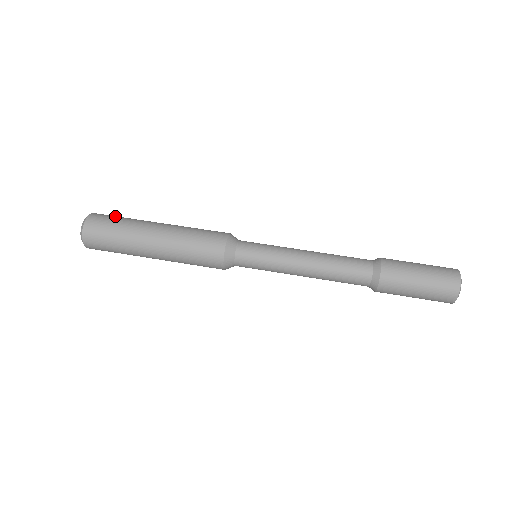
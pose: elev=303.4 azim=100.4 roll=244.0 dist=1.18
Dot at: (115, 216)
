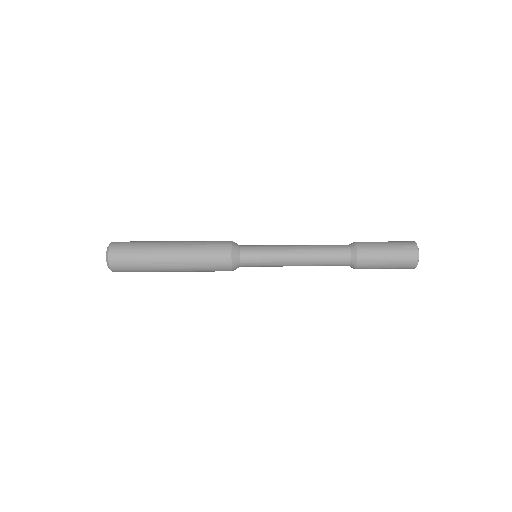
Dot at: (133, 241)
